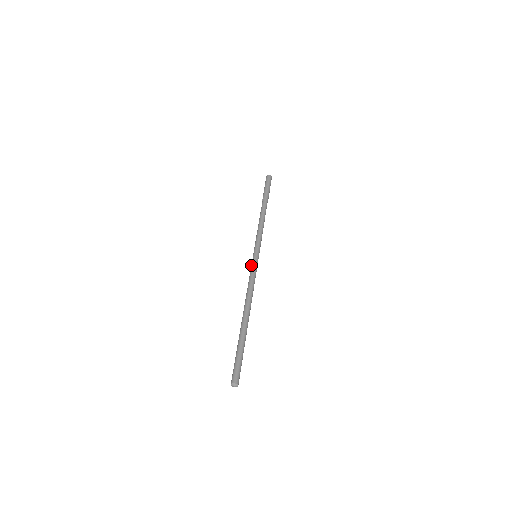
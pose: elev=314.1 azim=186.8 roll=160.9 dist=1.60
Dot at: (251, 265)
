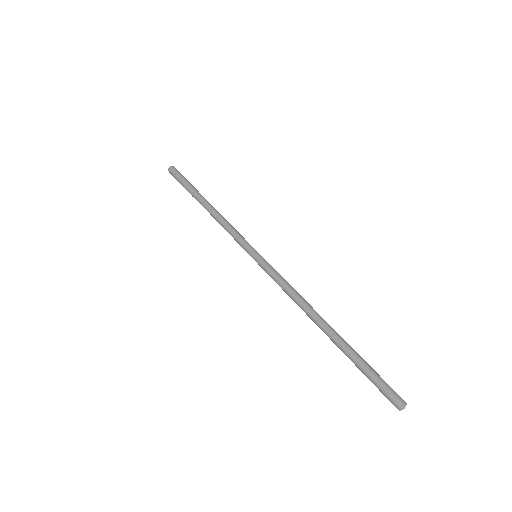
Dot at: (264, 267)
